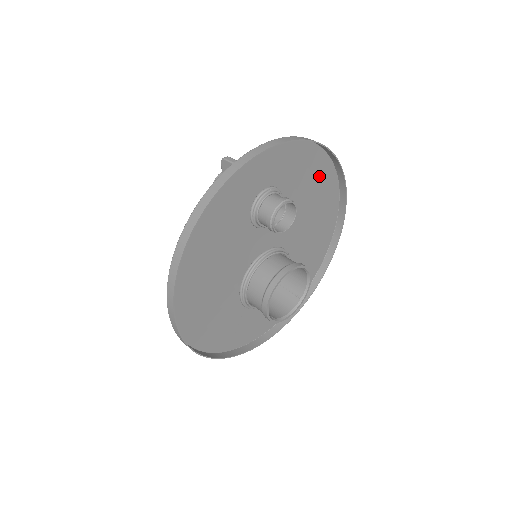
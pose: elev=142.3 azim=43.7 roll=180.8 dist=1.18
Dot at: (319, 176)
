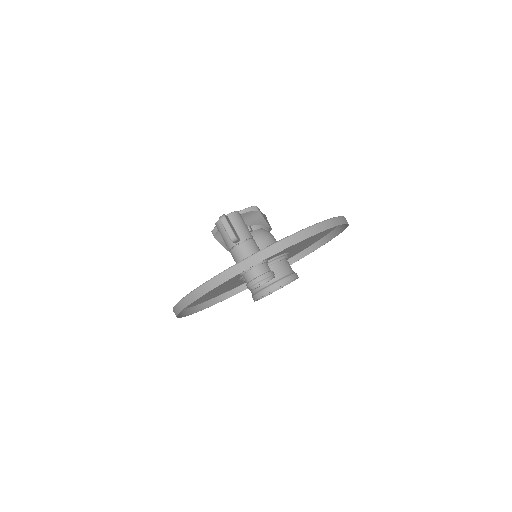
Dot at: occluded
